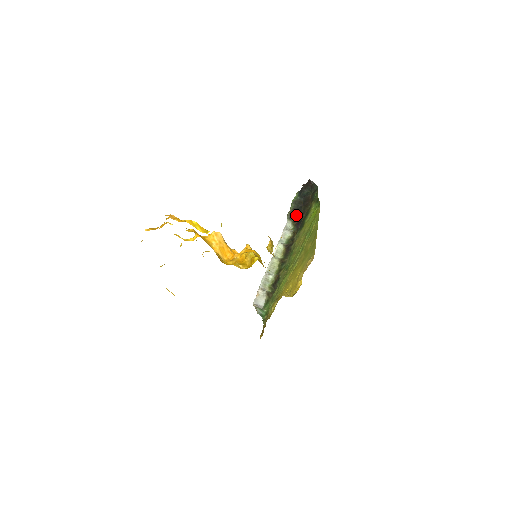
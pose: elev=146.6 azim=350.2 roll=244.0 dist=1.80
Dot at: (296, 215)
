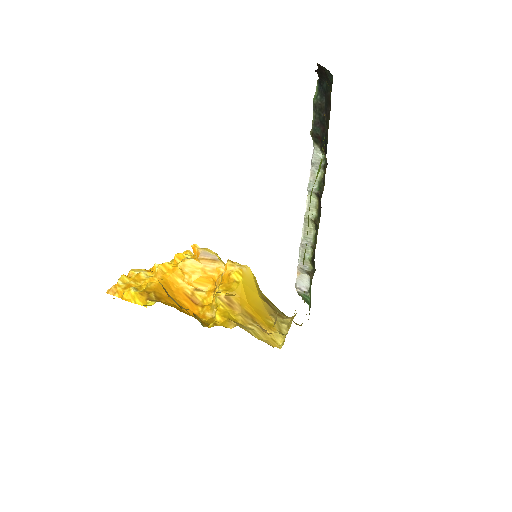
Dot at: (320, 136)
